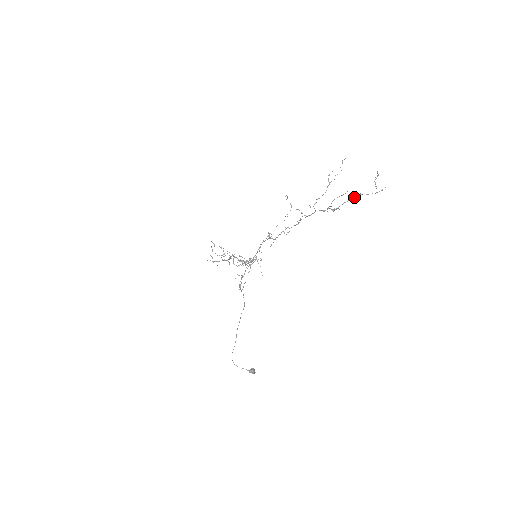
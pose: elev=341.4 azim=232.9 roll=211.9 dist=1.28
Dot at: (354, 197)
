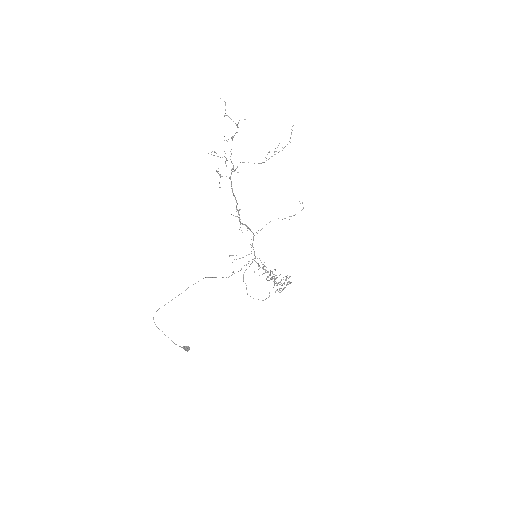
Dot at: (232, 139)
